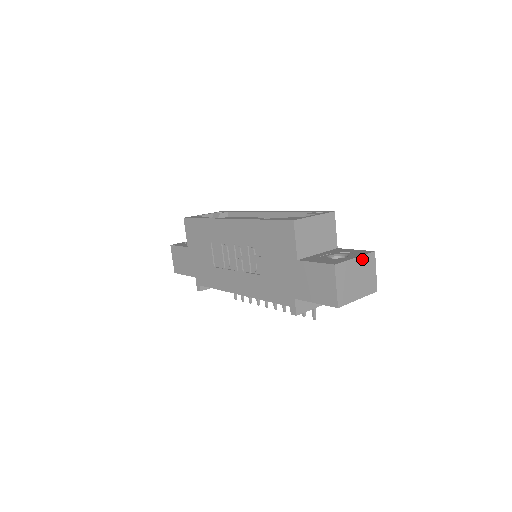
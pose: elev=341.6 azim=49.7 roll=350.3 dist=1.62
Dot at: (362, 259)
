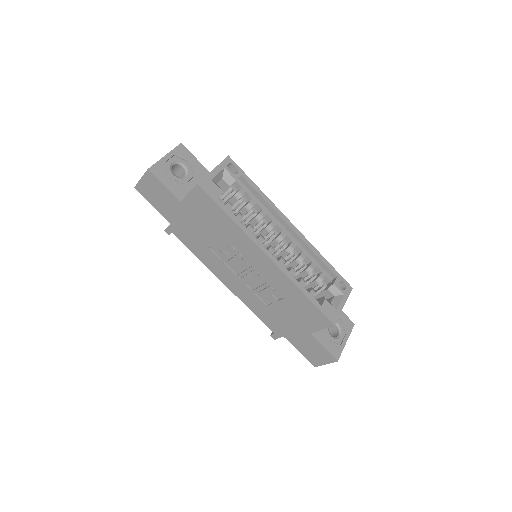
Dot at: (347, 337)
